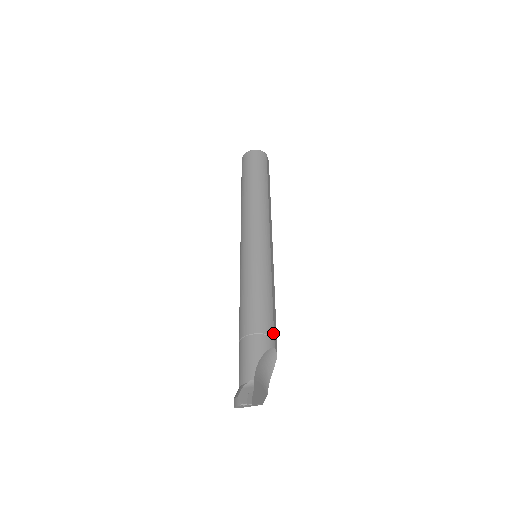
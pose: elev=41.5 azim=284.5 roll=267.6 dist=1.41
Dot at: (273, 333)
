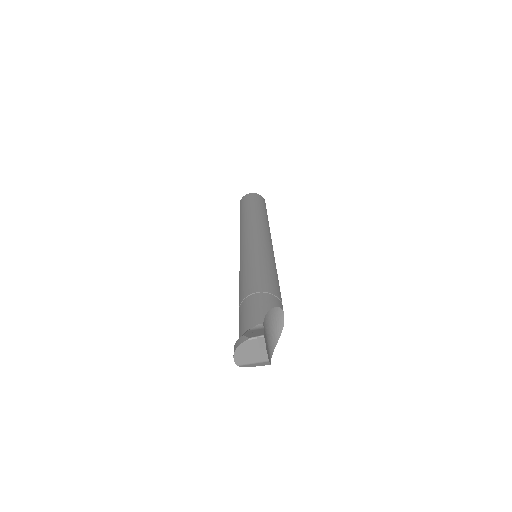
Dot at: (281, 300)
